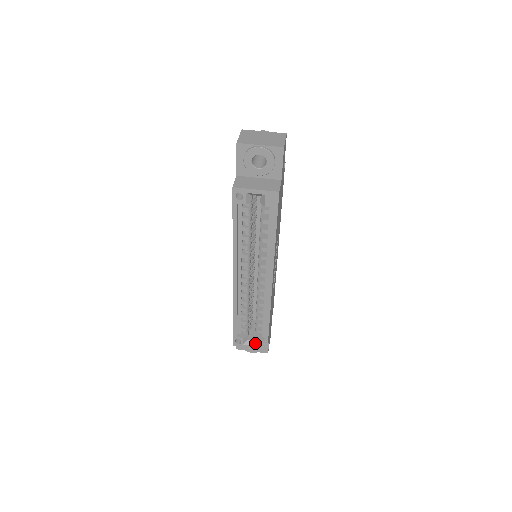
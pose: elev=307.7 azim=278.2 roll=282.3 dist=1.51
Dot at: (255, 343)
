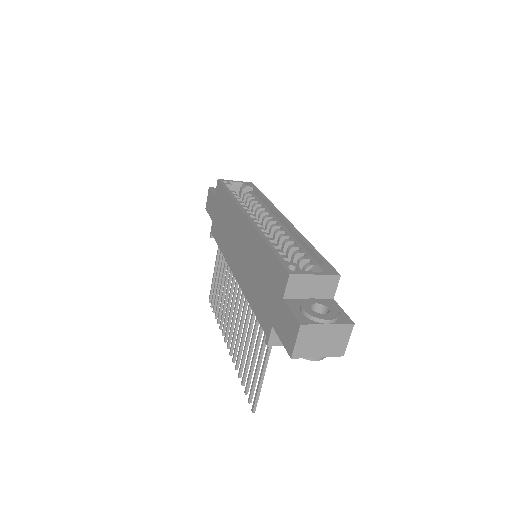
Dot at: occluded
